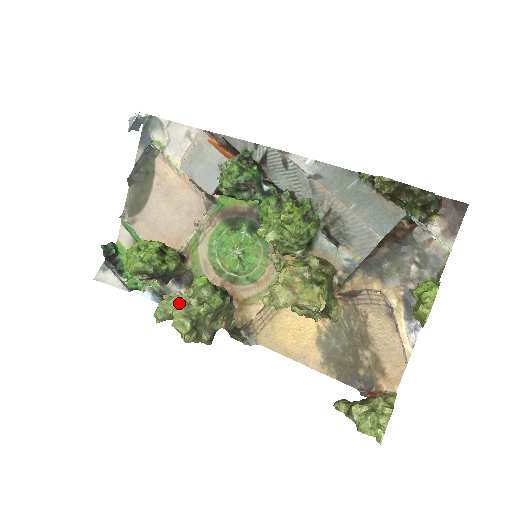
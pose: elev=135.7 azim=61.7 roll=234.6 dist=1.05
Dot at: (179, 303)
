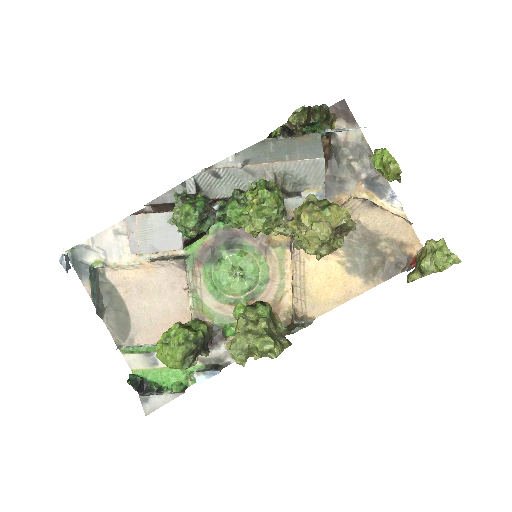
Dot at: (245, 335)
